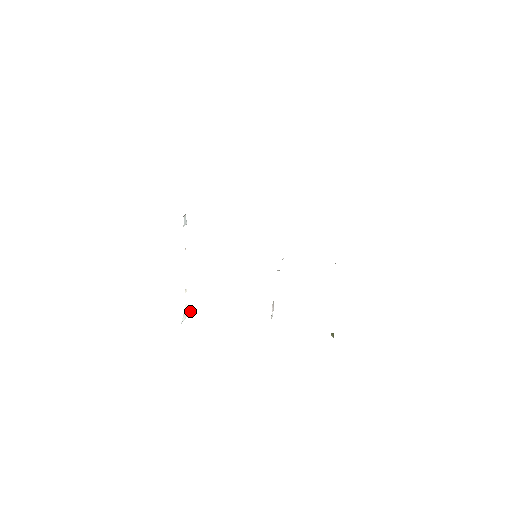
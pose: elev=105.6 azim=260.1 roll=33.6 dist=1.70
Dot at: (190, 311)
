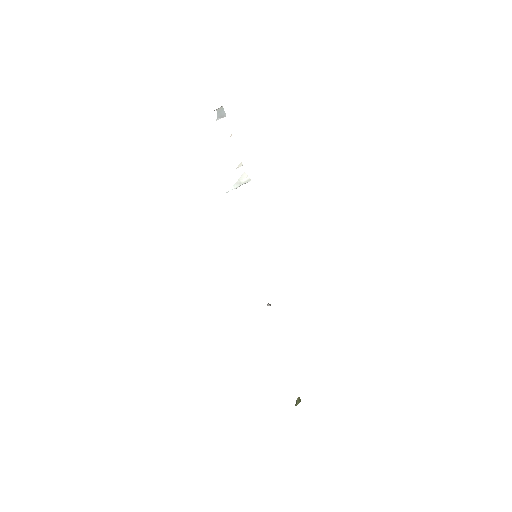
Dot at: (248, 181)
